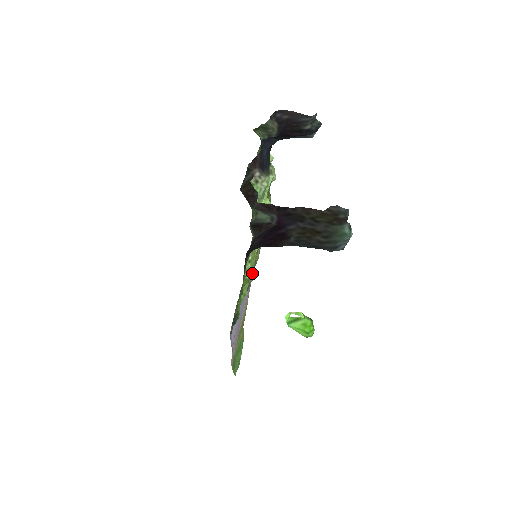
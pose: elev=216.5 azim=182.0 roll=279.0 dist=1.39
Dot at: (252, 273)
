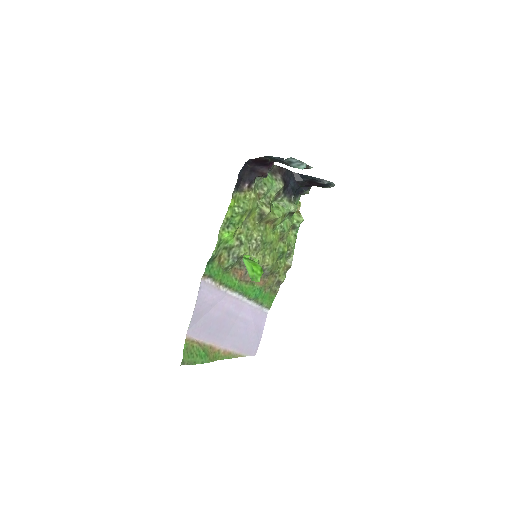
Dot at: (244, 247)
